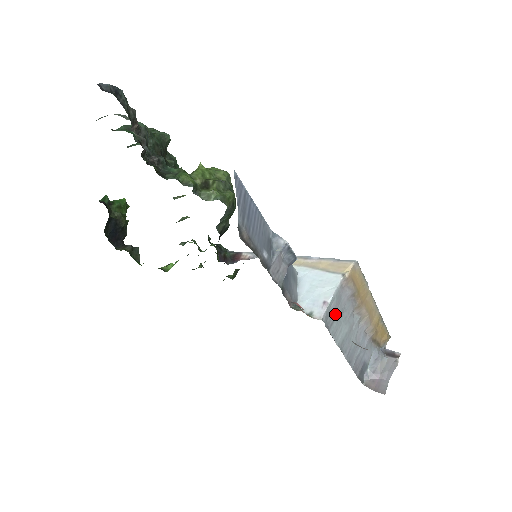
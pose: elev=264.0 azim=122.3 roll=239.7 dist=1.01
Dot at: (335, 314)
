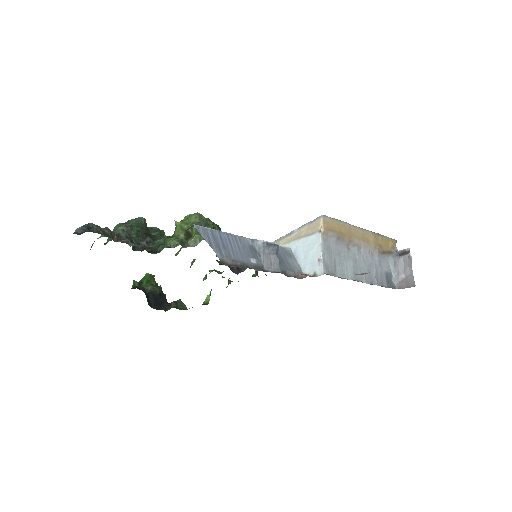
Dot at: (333, 261)
